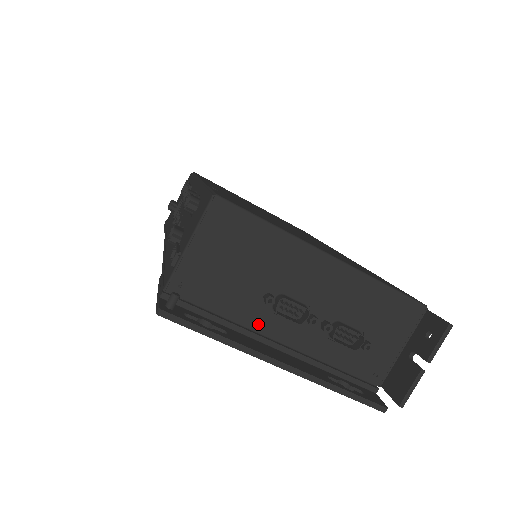
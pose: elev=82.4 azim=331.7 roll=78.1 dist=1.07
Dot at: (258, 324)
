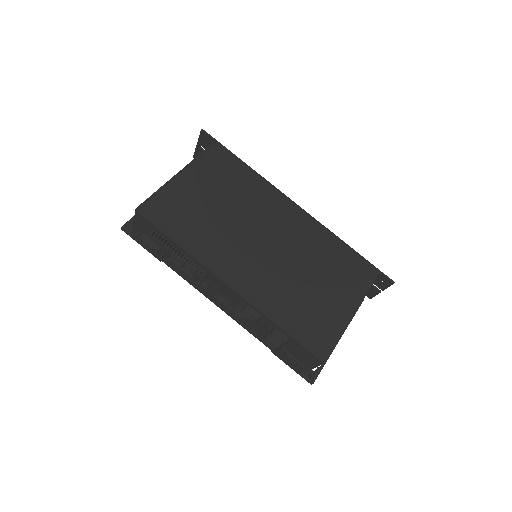
Dot at: occluded
